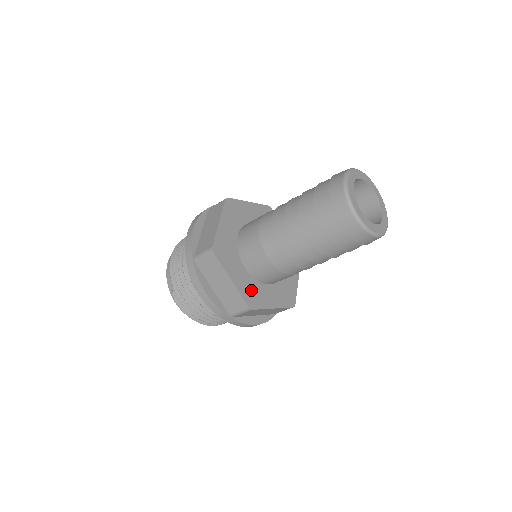
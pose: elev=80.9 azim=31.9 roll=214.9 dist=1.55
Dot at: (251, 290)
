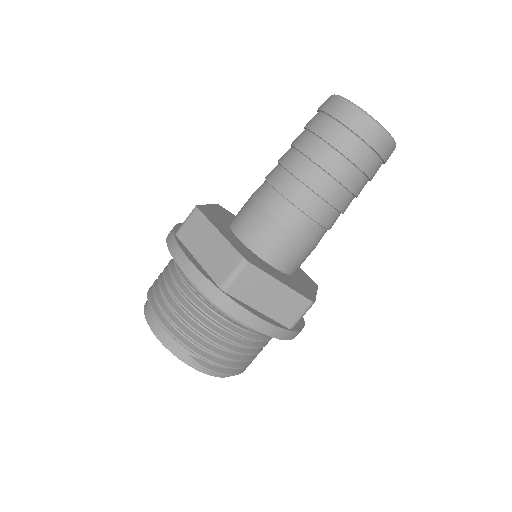
Dot at: (295, 285)
